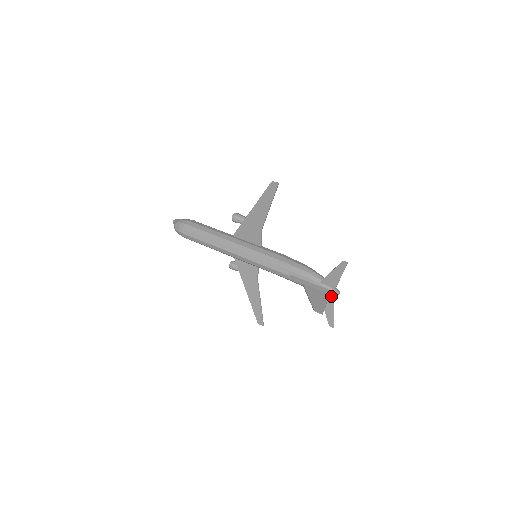
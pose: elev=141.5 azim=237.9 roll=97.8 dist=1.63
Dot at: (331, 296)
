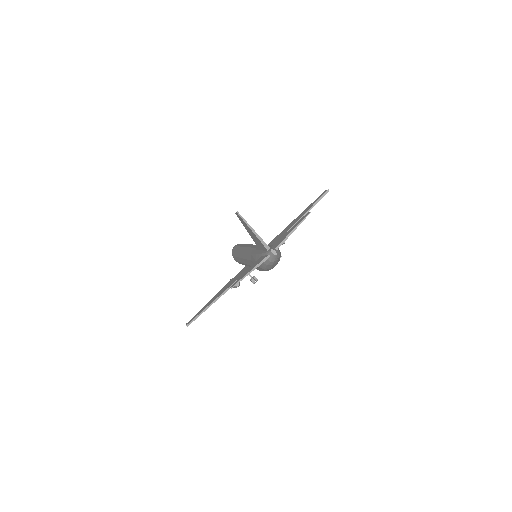
Dot at: (266, 256)
